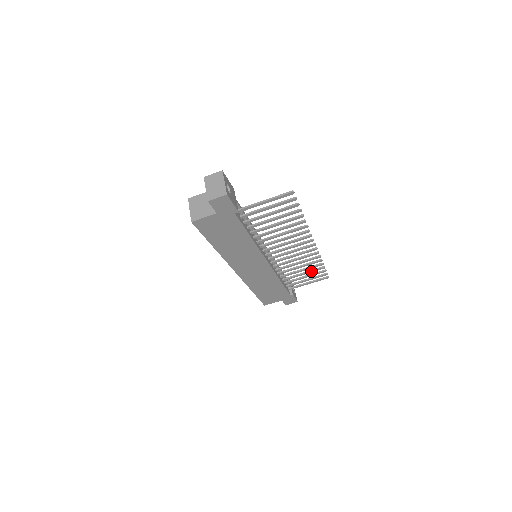
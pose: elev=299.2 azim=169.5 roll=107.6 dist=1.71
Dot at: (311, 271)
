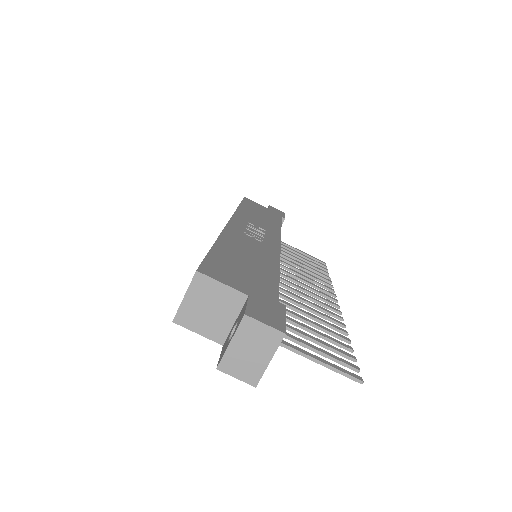
Dot at: (310, 266)
